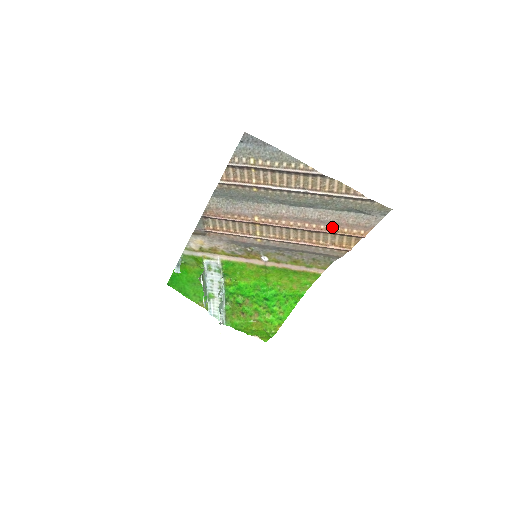
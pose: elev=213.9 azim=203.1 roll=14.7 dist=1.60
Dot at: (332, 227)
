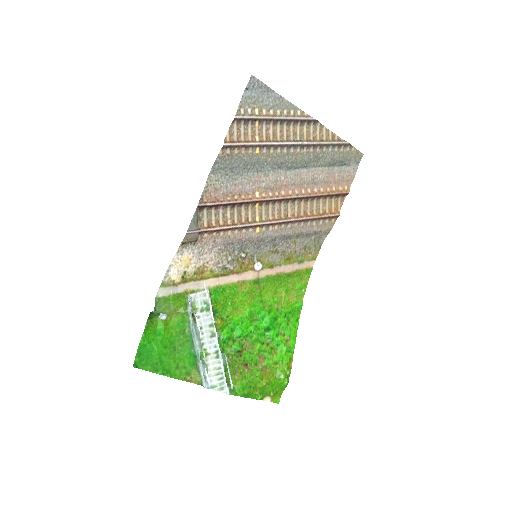
Dot at: (323, 189)
